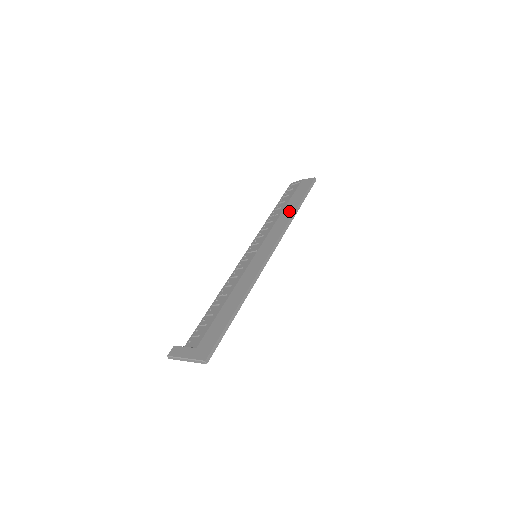
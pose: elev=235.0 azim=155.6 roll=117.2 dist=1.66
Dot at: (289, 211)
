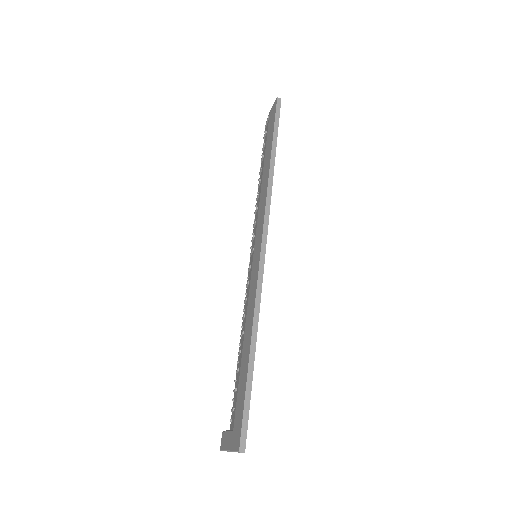
Dot at: (266, 168)
